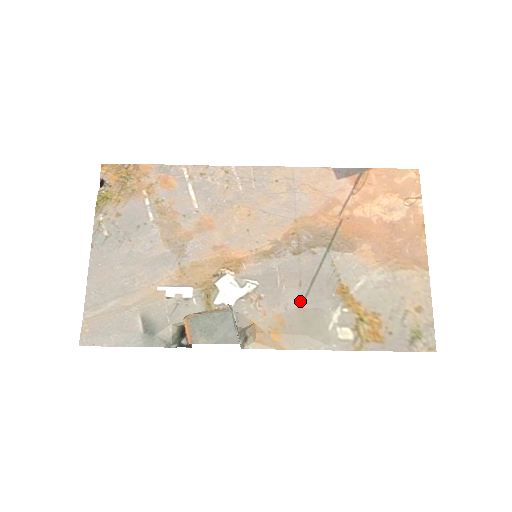
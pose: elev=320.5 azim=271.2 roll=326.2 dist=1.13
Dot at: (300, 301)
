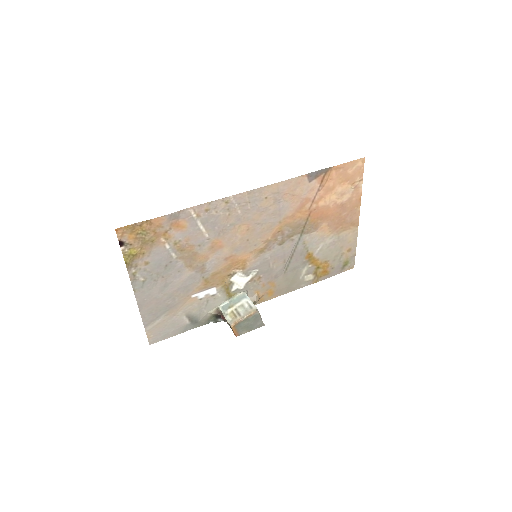
Dot at: (284, 270)
